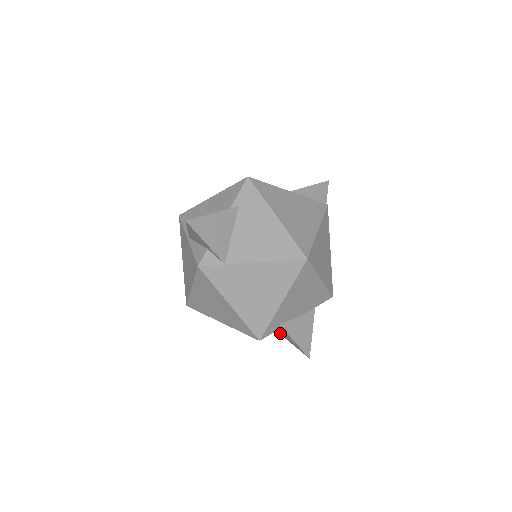
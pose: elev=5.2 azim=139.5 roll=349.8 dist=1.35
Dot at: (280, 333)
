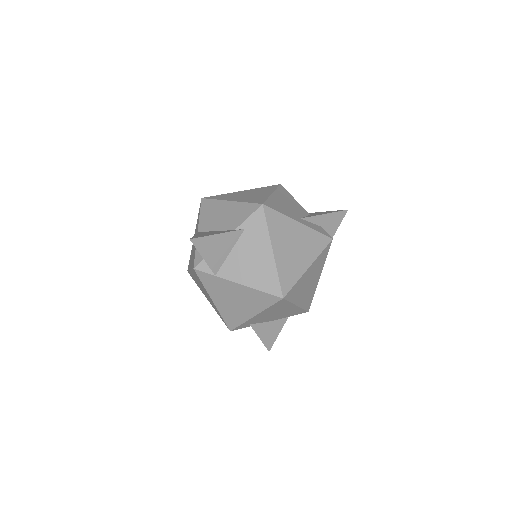
Dot at: occluded
